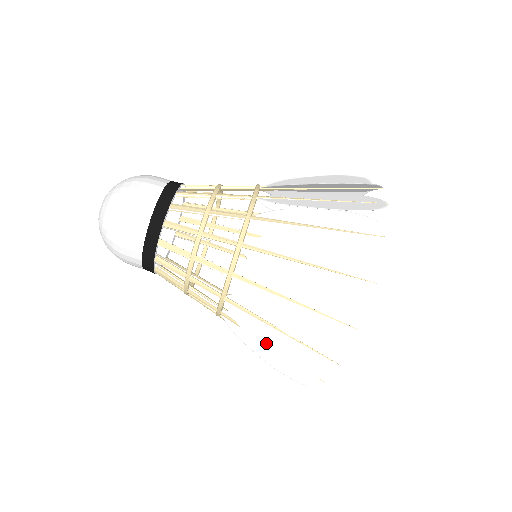
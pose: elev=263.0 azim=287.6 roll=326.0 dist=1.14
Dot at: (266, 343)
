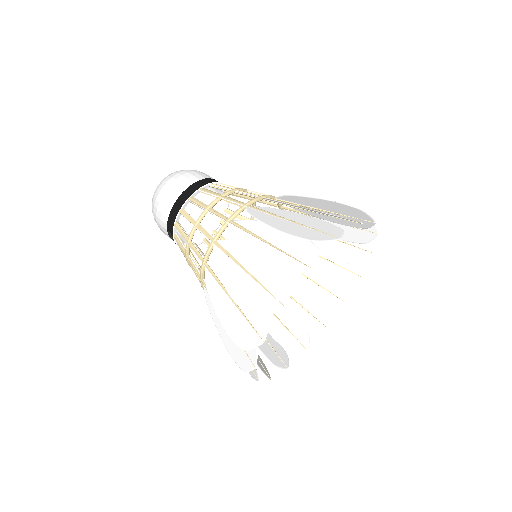
Dot at: (271, 223)
